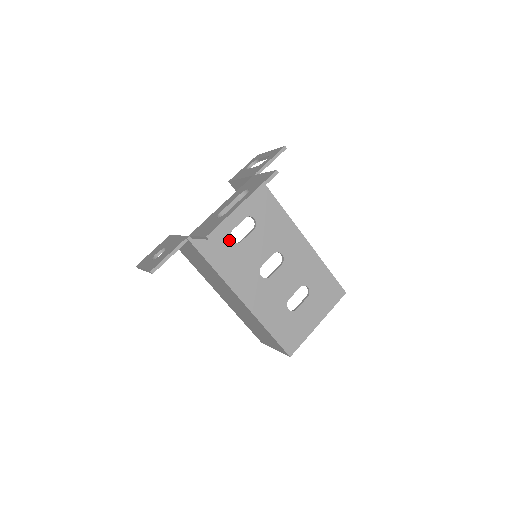
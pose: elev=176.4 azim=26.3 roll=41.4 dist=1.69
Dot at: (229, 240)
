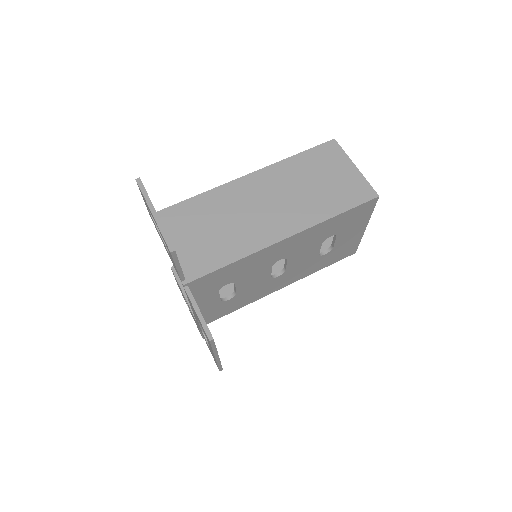
Dot at: (226, 302)
